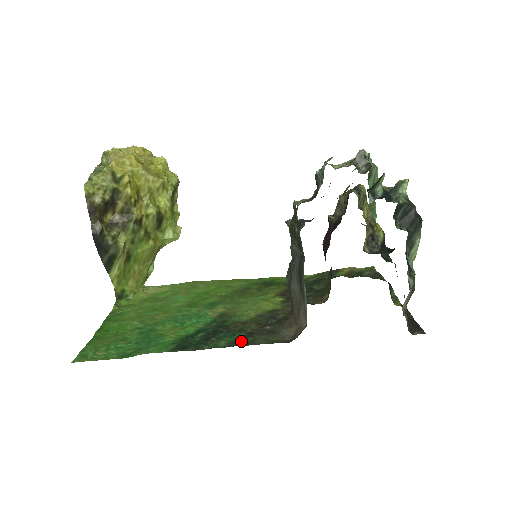
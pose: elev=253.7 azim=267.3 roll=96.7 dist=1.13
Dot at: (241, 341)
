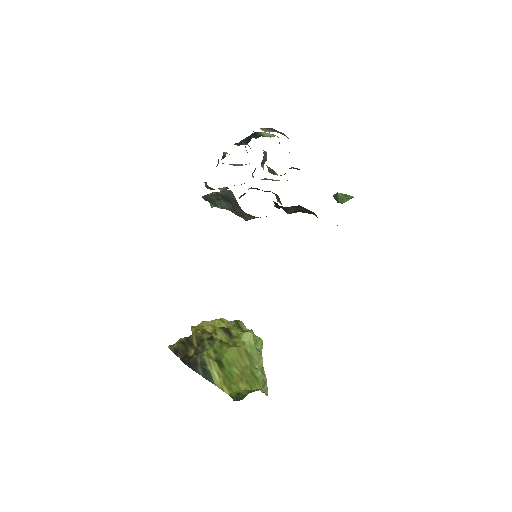
Dot at: occluded
